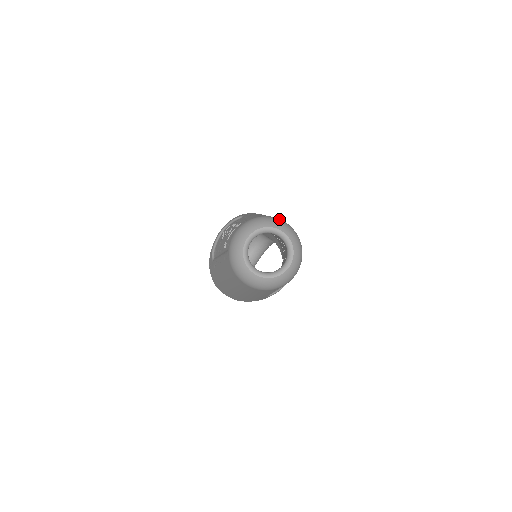
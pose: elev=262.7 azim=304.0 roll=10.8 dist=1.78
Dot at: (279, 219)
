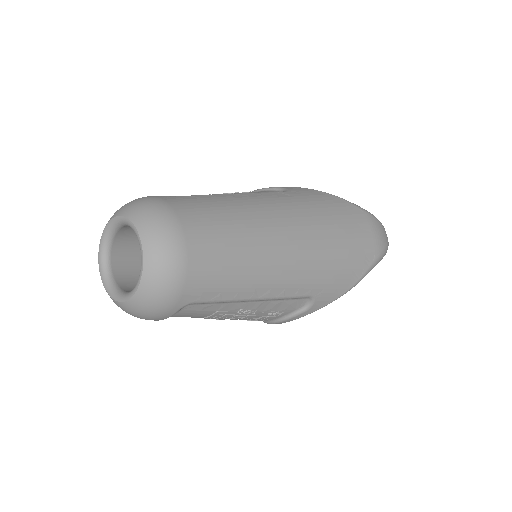
Dot at: (174, 226)
